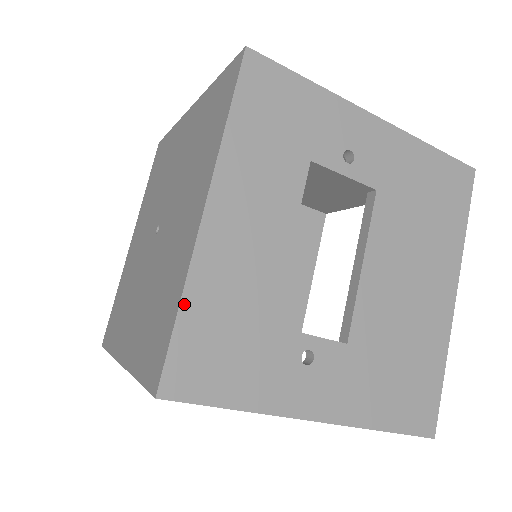
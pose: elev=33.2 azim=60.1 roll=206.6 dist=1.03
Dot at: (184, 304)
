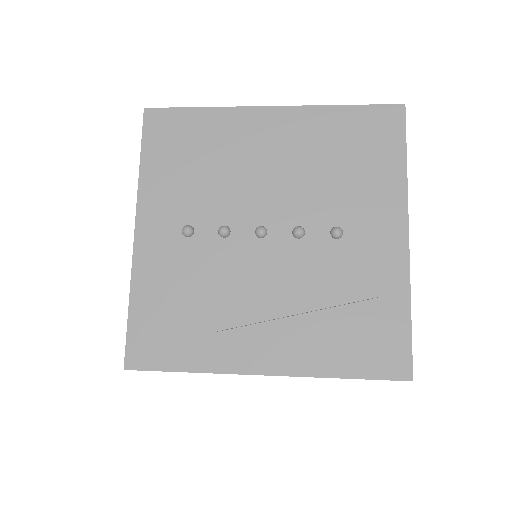
Dot at: occluded
